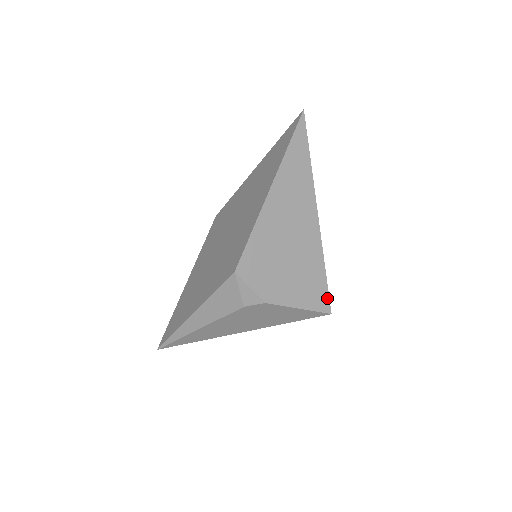
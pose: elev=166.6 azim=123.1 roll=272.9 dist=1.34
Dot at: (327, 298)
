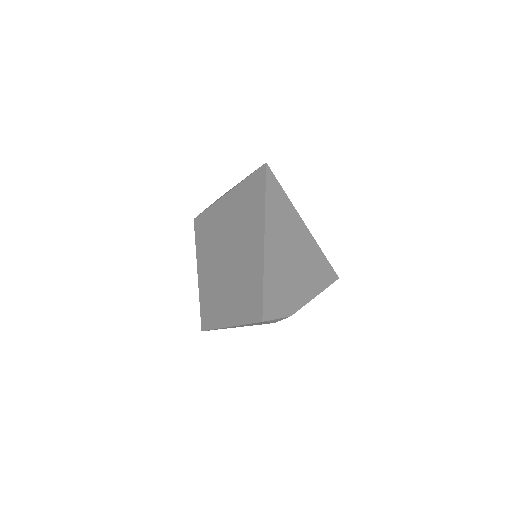
Dot at: (333, 273)
